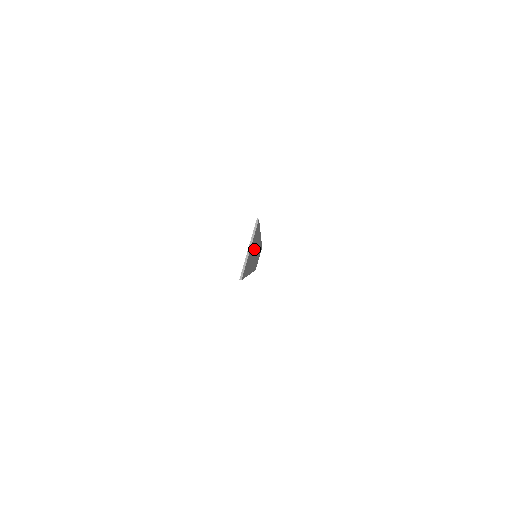
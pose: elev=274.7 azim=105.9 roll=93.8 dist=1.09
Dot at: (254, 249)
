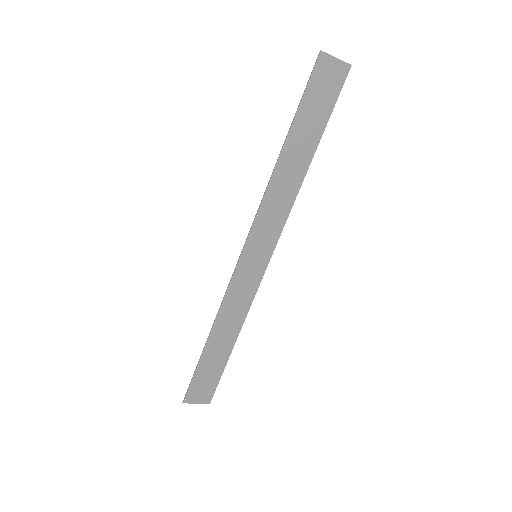
Dot at: (306, 139)
